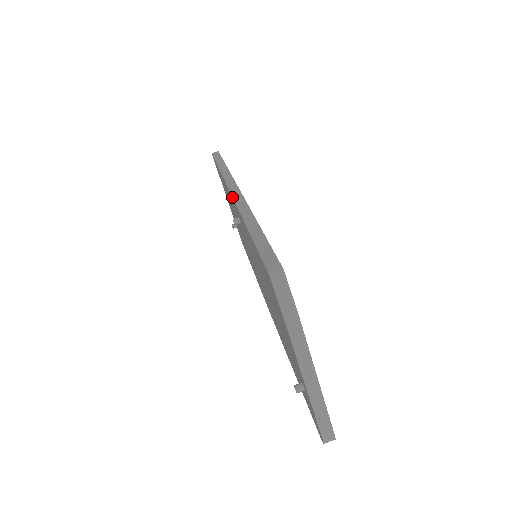
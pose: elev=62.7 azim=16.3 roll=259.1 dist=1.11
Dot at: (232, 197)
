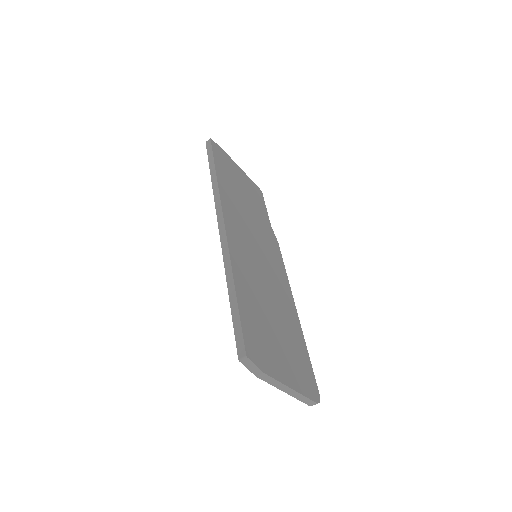
Dot at: (220, 239)
